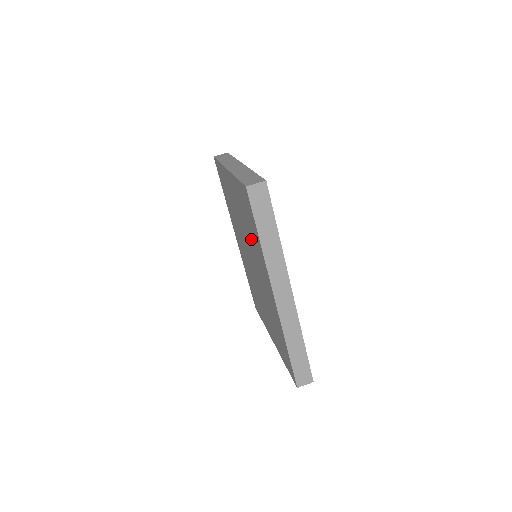
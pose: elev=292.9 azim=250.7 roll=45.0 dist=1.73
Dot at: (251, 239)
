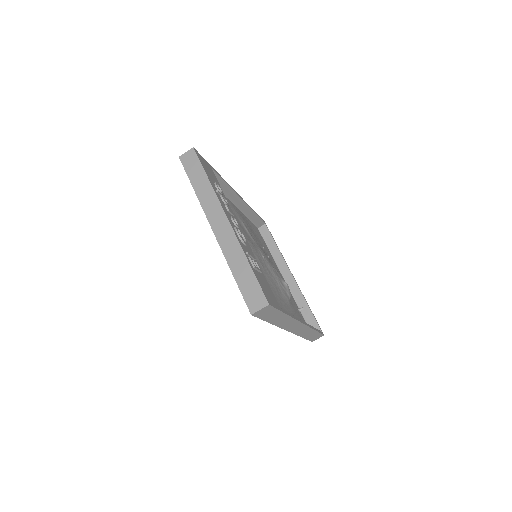
Dot at: occluded
